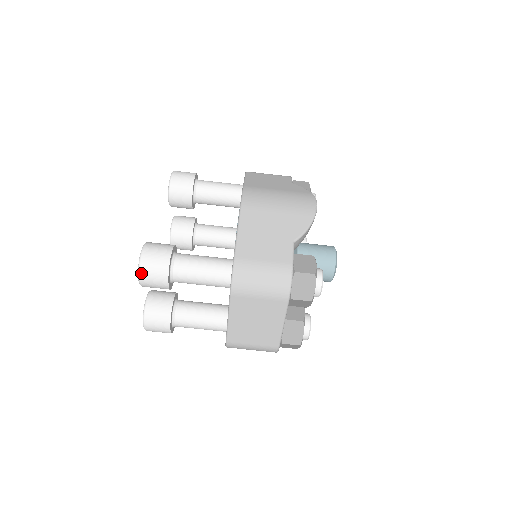
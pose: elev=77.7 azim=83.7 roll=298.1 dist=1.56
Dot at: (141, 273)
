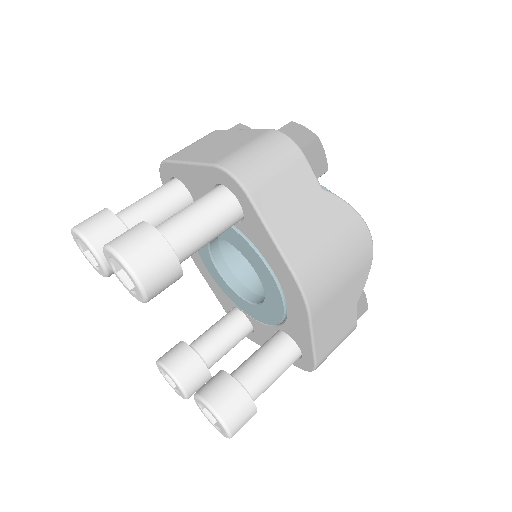
Dot at: (74, 227)
